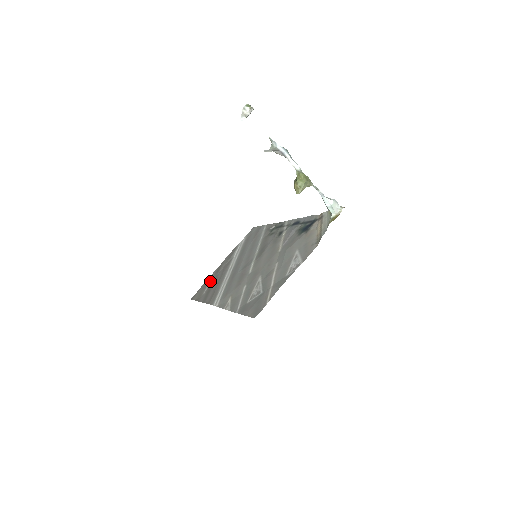
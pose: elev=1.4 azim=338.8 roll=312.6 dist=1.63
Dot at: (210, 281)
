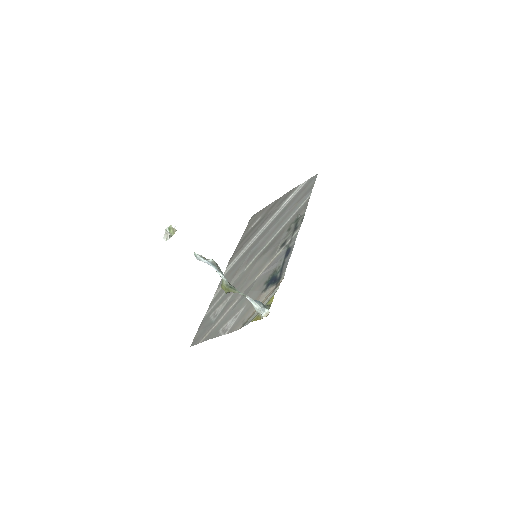
Dot at: (262, 215)
